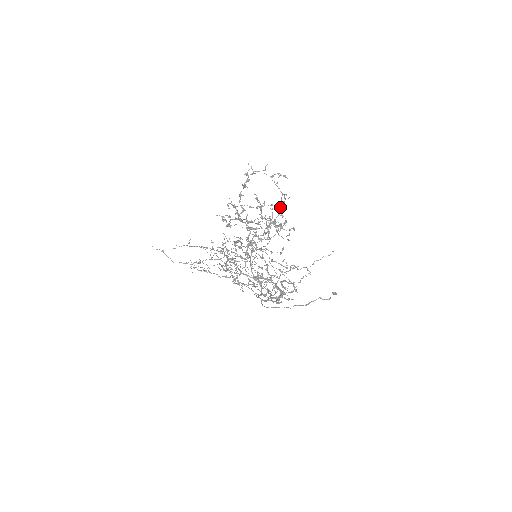
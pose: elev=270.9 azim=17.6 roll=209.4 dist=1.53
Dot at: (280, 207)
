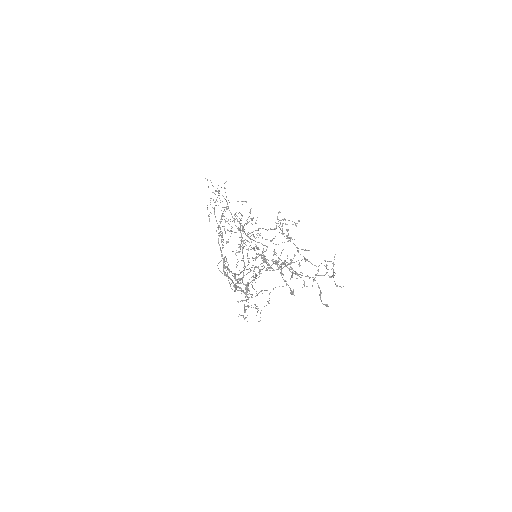
Dot at: occluded
